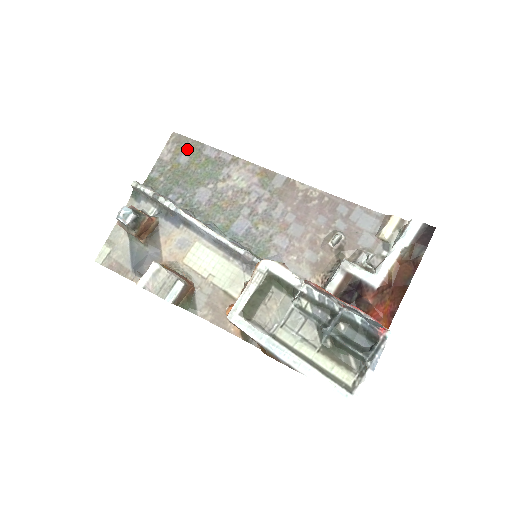
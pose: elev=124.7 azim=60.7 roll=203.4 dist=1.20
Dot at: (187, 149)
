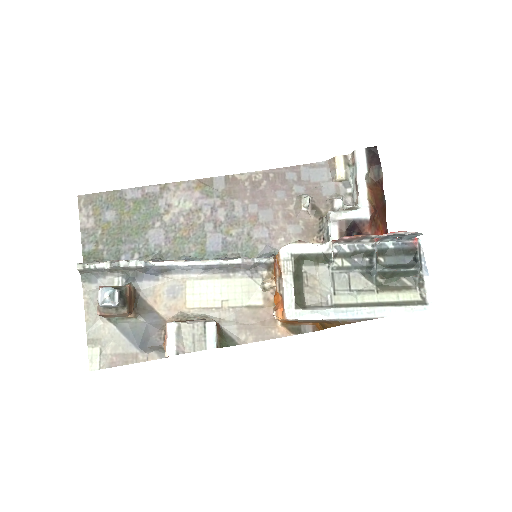
Dot at: (106, 204)
